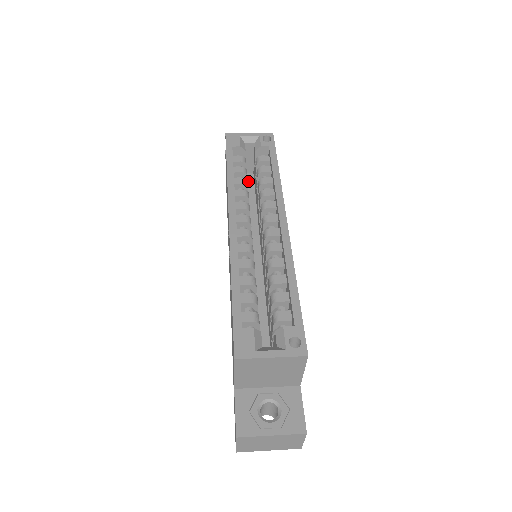
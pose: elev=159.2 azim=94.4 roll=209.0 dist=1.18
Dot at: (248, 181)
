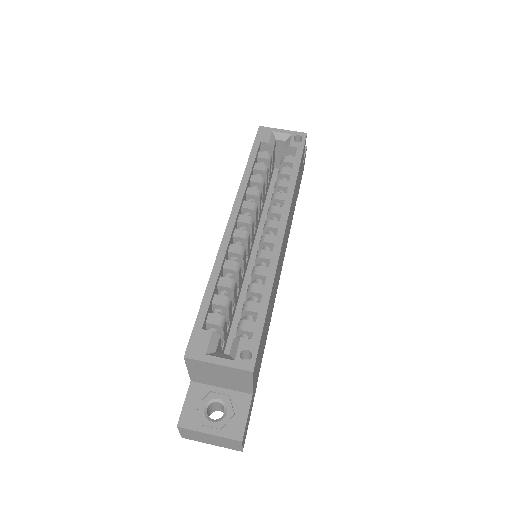
Dot at: (275, 177)
